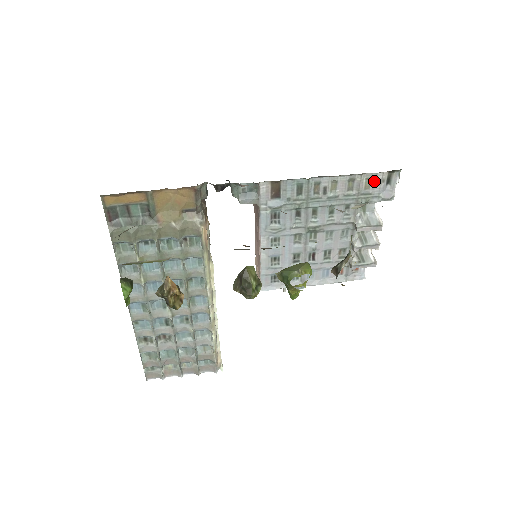
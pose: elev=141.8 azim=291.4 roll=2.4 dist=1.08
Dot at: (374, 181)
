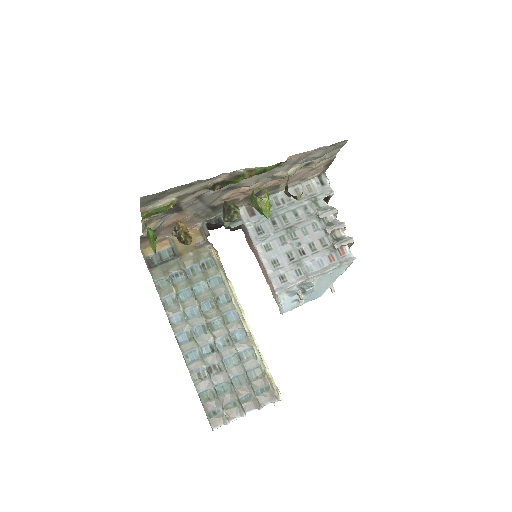
Dot at: (312, 186)
